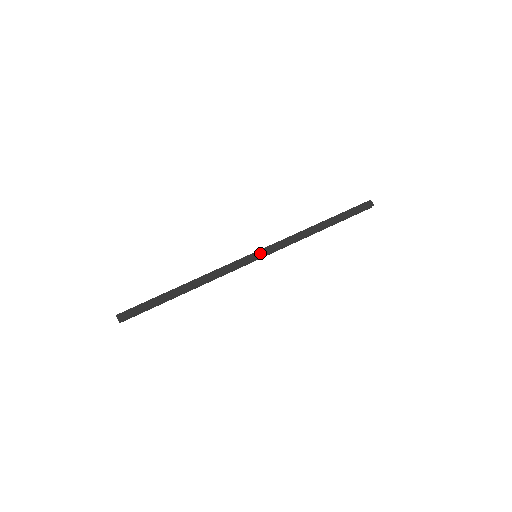
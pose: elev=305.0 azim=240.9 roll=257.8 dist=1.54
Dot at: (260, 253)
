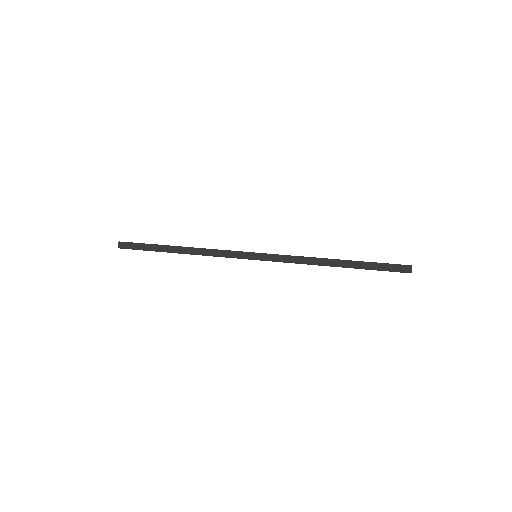
Dot at: (259, 256)
